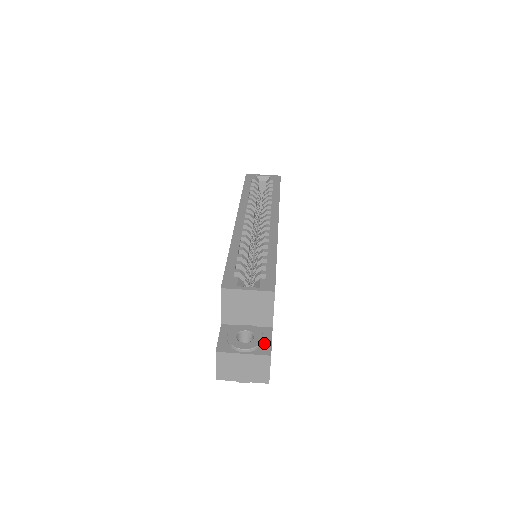
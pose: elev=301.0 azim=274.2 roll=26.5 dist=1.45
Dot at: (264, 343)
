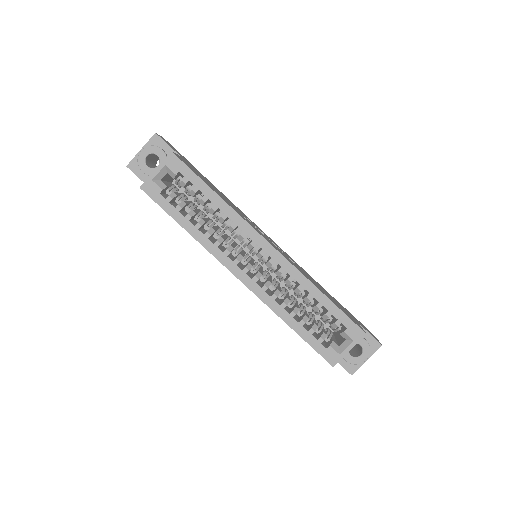
Dot at: (368, 341)
